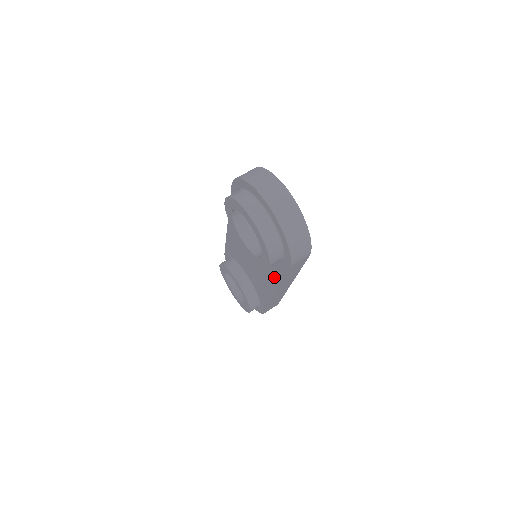
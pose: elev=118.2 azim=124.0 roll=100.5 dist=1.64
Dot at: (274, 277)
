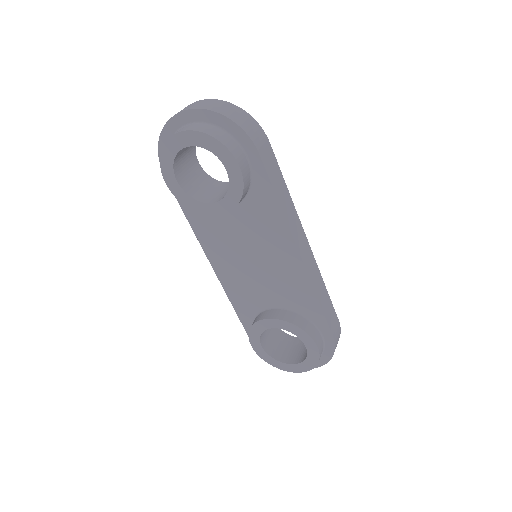
Dot at: (274, 220)
